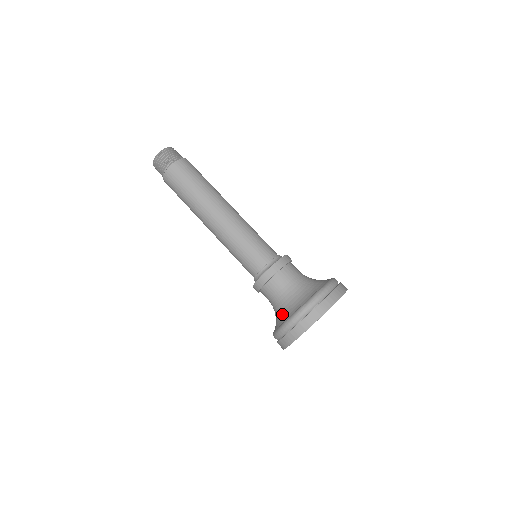
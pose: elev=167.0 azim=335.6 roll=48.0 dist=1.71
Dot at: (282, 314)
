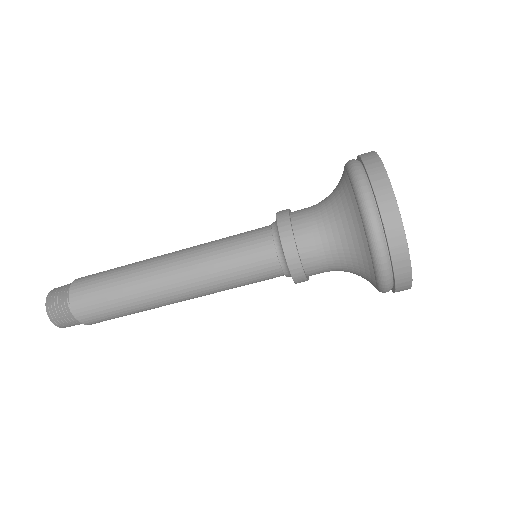
Dot at: (355, 247)
